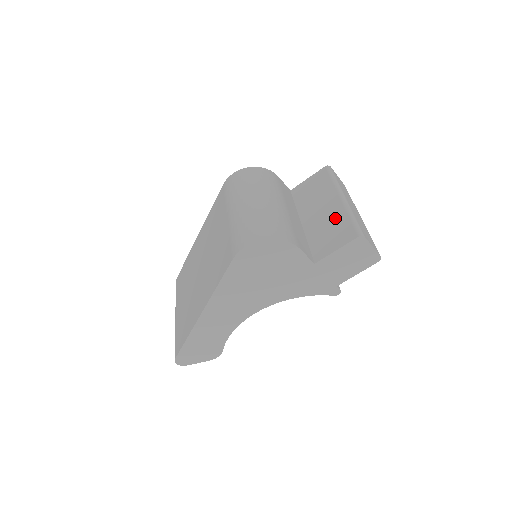
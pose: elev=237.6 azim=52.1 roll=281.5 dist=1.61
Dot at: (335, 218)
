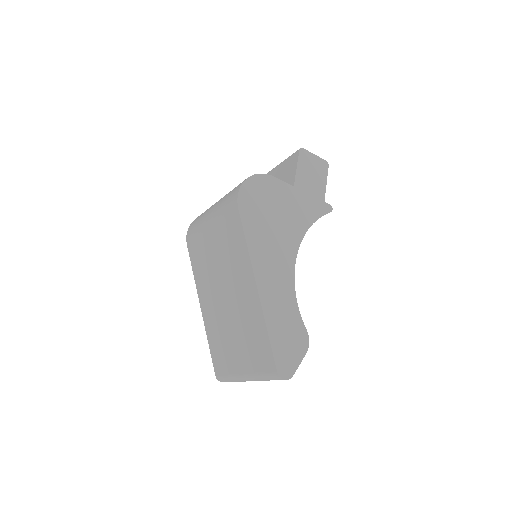
Dot at: (277, 174)
